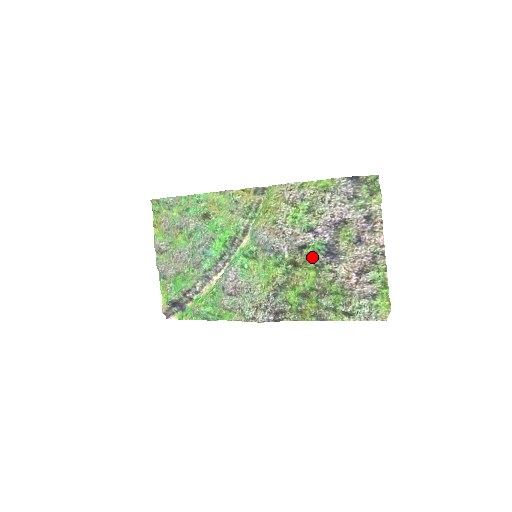
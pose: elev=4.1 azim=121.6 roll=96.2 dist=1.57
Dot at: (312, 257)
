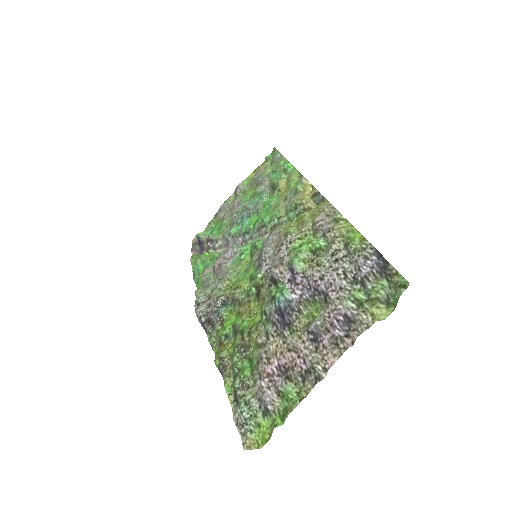
Dot at: (270, 300)
